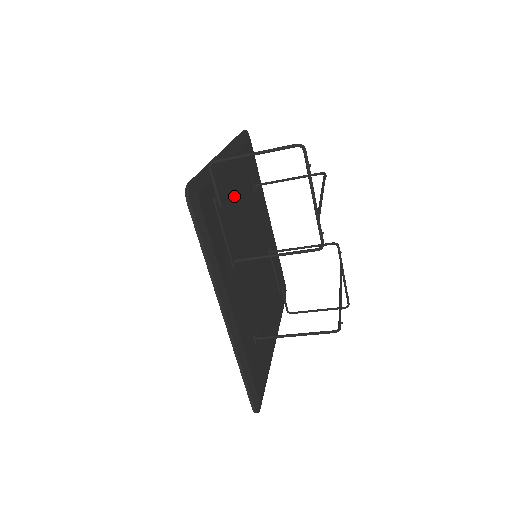
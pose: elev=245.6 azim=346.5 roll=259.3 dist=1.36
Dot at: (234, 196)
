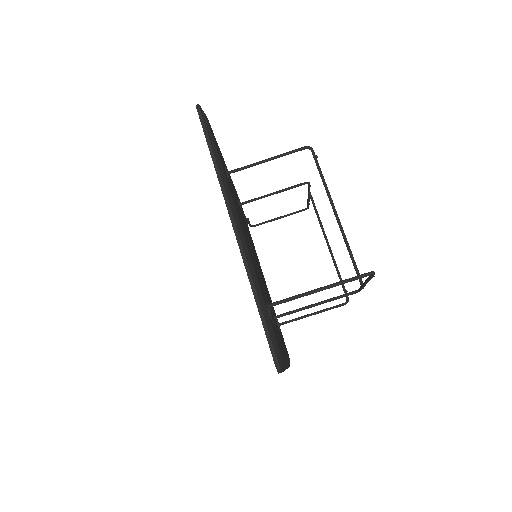
Dot at: occluded
